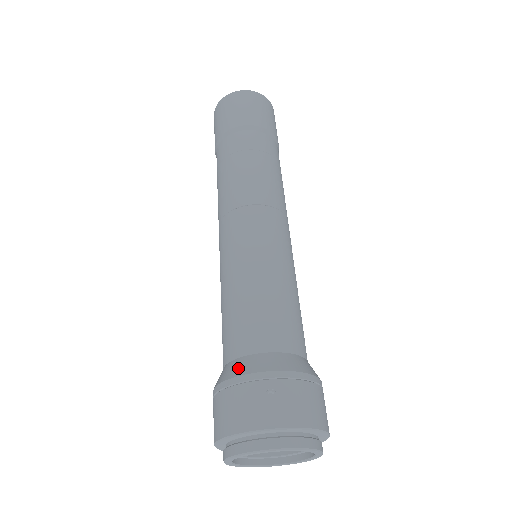
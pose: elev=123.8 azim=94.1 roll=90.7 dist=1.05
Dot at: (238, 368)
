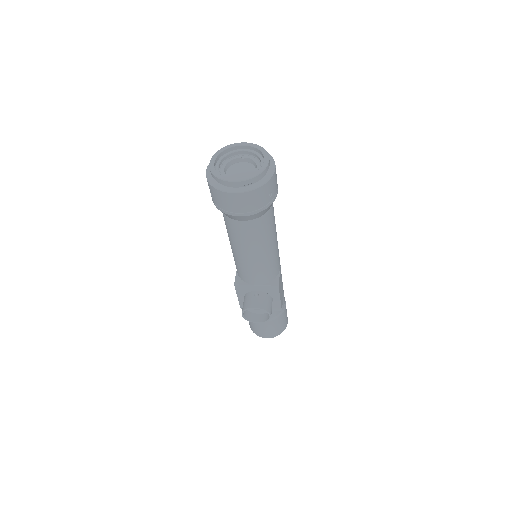
Dot at: occluded
